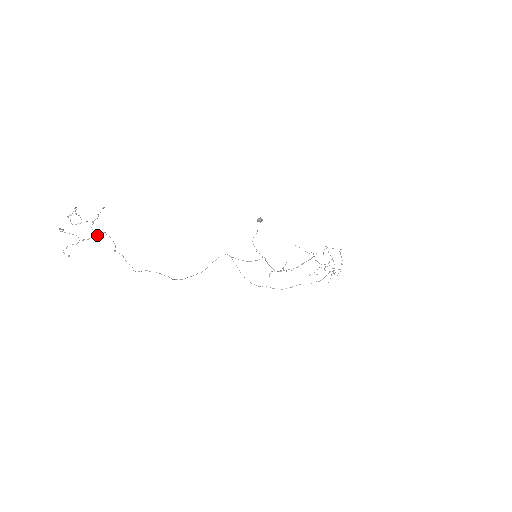
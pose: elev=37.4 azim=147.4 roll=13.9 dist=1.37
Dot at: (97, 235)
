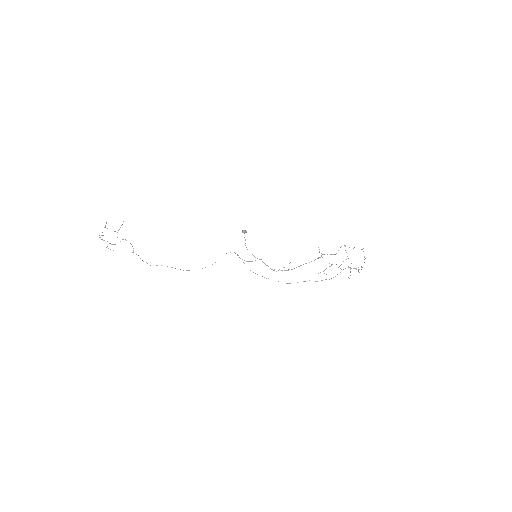
Dot at: occluded
